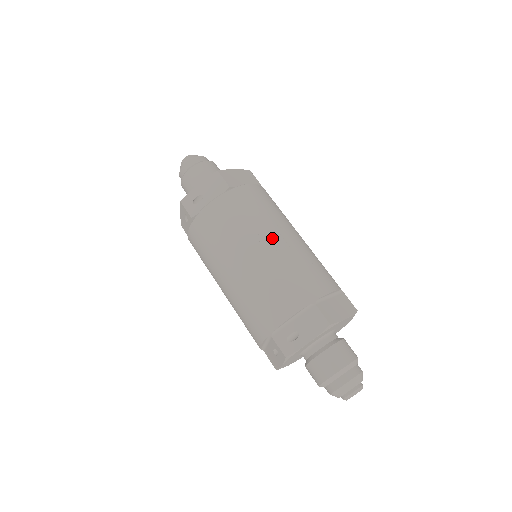
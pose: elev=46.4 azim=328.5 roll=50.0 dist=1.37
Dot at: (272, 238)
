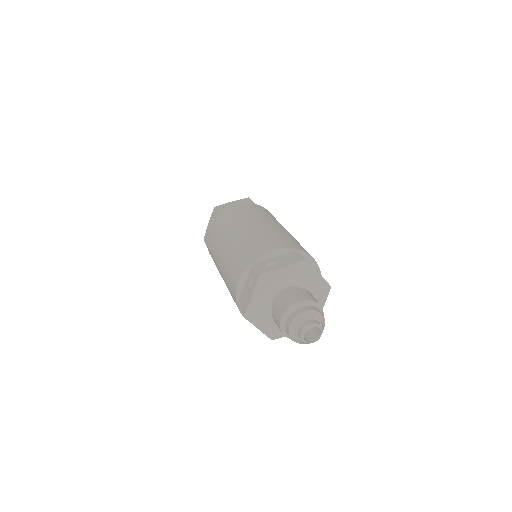
Dot at: (276, 224)
